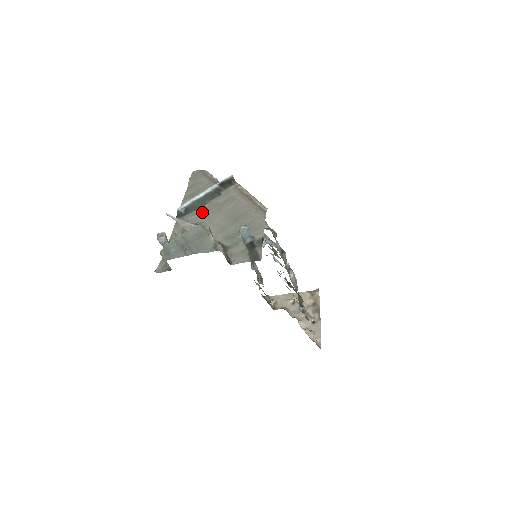
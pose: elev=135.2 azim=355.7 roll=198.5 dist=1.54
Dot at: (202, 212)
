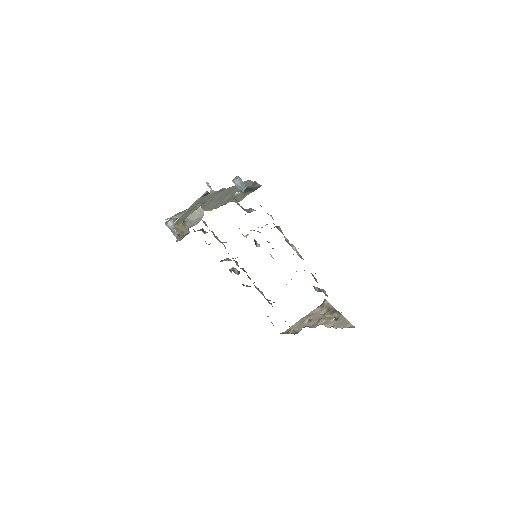
Dot at: occluded
